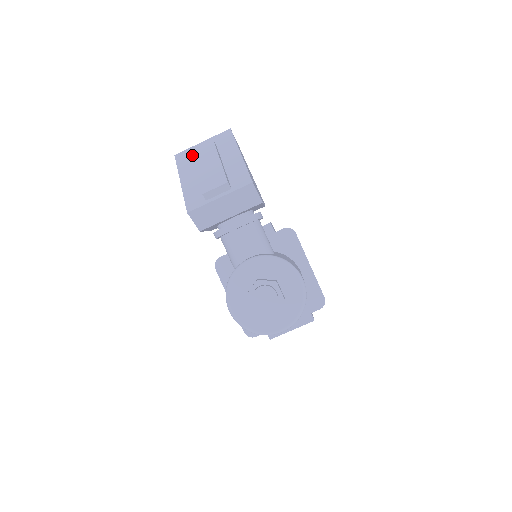
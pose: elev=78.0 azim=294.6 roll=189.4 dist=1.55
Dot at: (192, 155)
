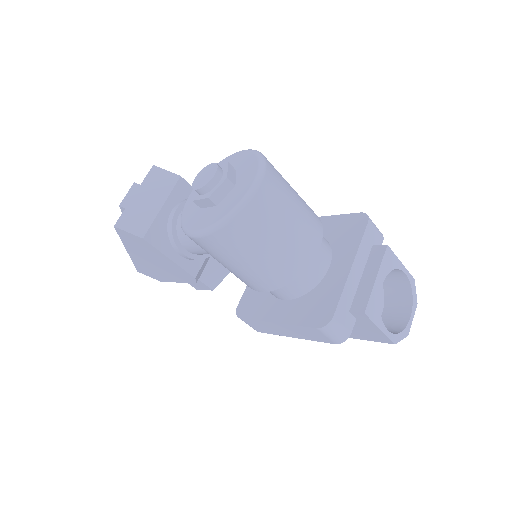
Dot at: occluded
